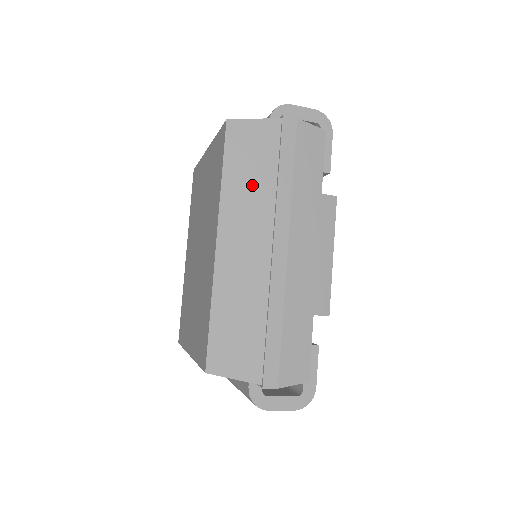
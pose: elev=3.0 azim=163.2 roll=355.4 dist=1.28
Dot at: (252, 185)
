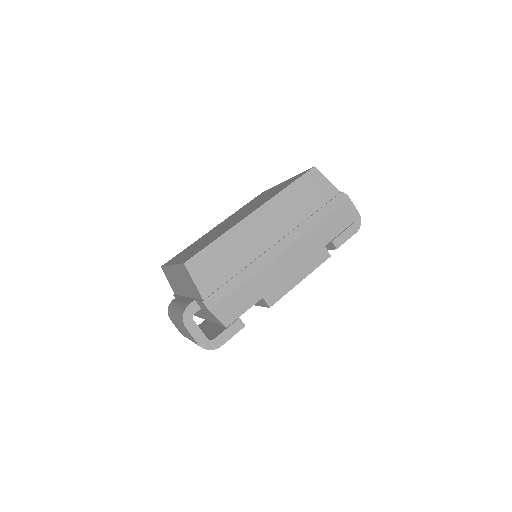
Dot at: (297, 205)
